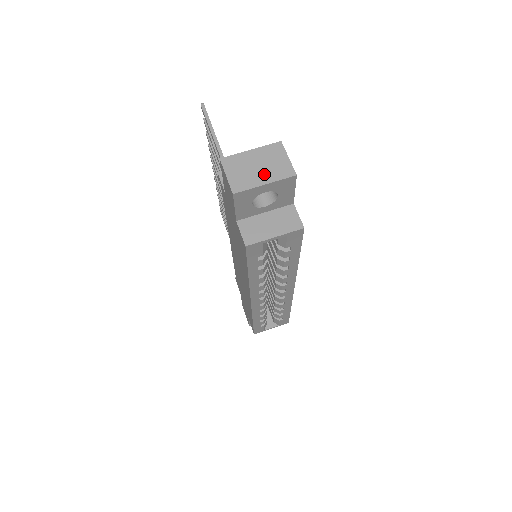
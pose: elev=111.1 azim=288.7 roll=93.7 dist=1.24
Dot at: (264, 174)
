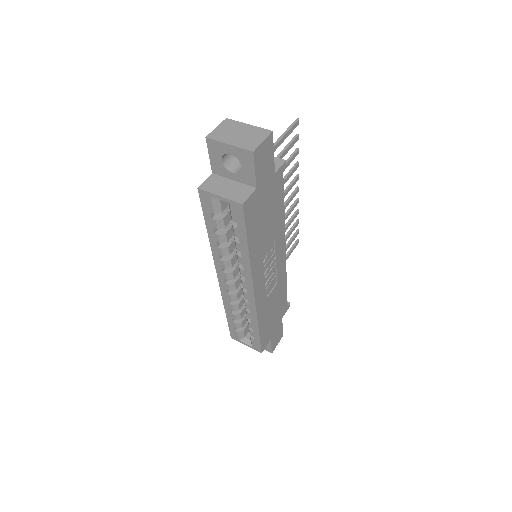
Dot at: (236, 139)
